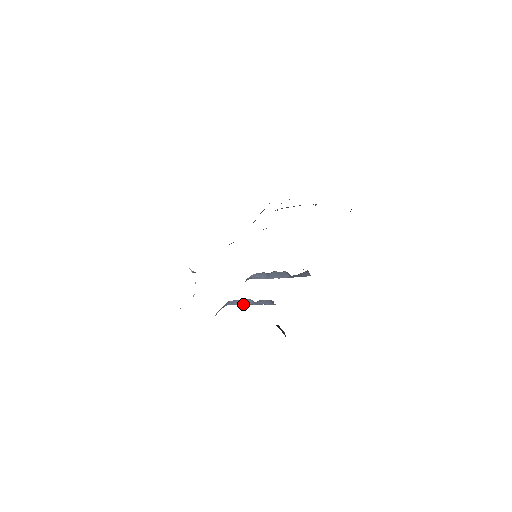
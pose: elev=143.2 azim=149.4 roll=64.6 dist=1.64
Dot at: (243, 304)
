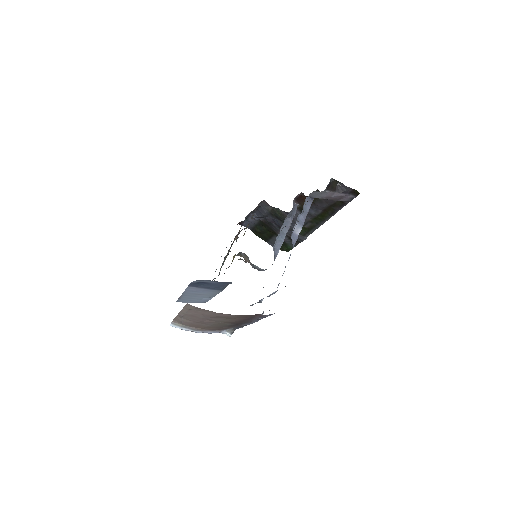
Dot at: (299, 230)
